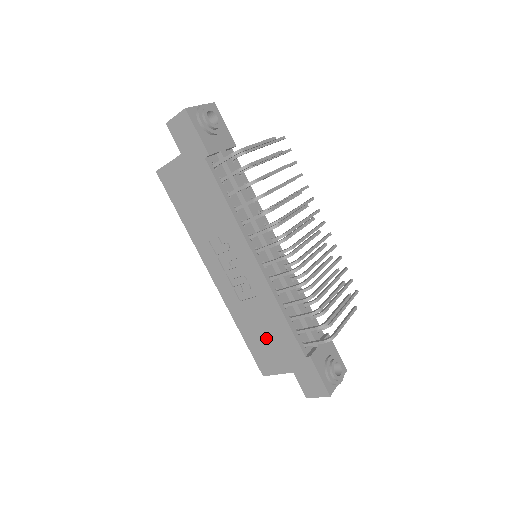
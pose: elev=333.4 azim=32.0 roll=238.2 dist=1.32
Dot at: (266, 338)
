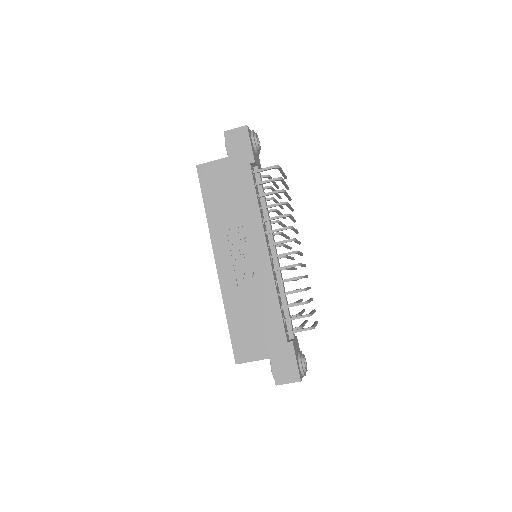
Dot at: (253, 324)
